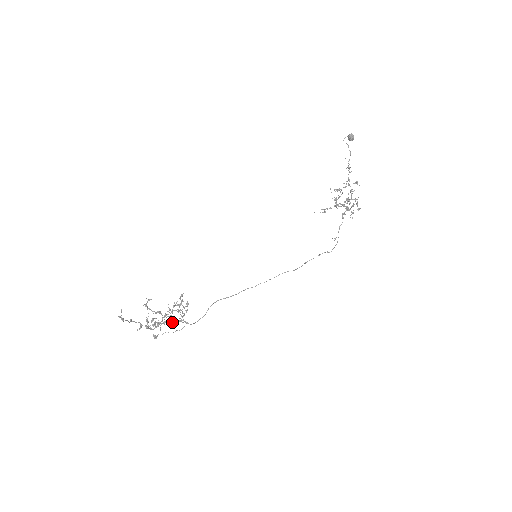
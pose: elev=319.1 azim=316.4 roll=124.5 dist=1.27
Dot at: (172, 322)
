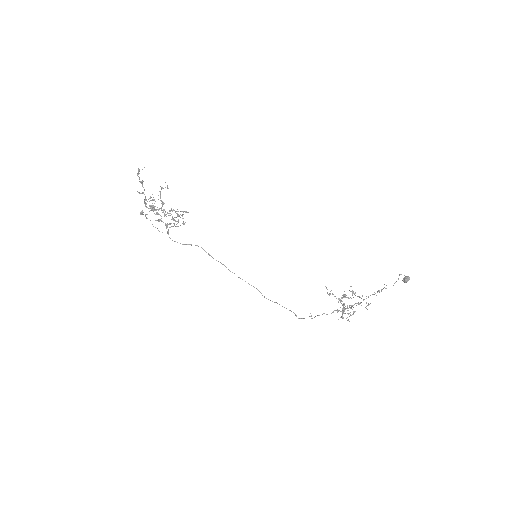
Dot at: occluded
